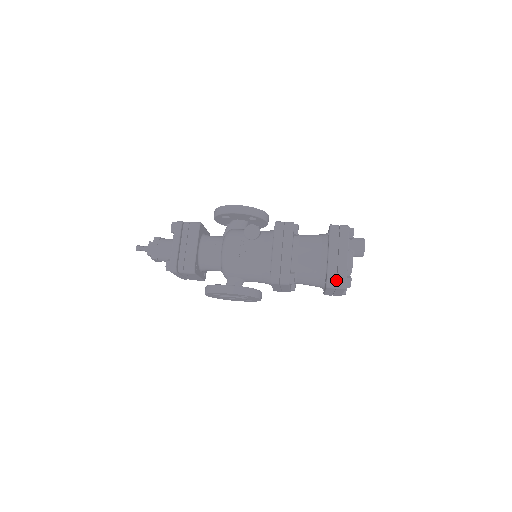
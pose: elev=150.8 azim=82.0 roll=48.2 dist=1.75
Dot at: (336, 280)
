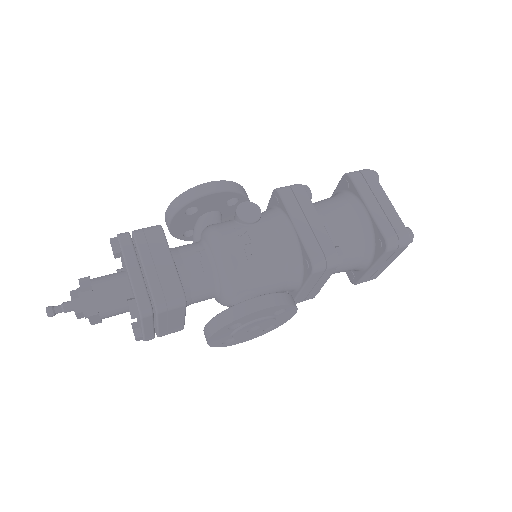
Dot at: occluded
